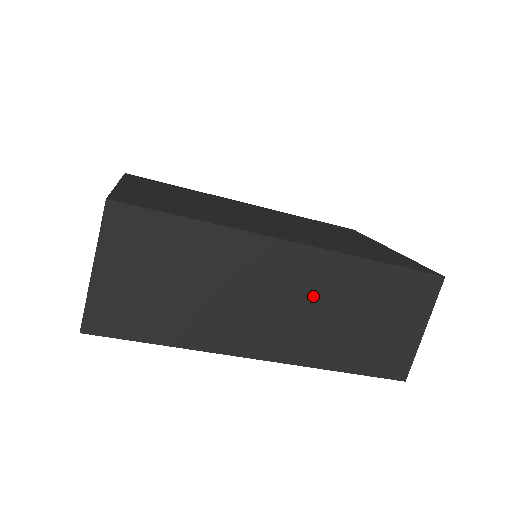
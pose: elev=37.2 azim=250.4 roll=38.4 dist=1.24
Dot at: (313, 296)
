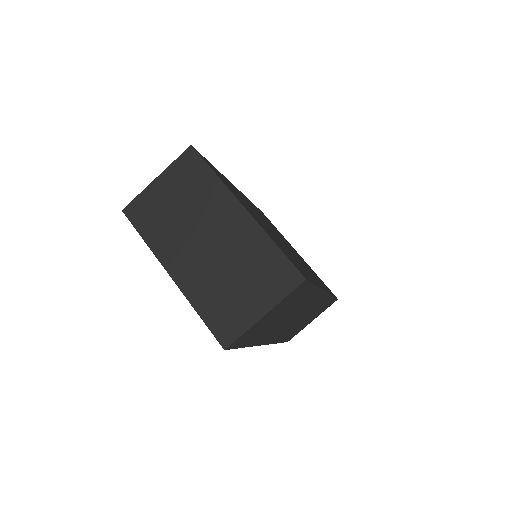
Dot at: (306, 313)
